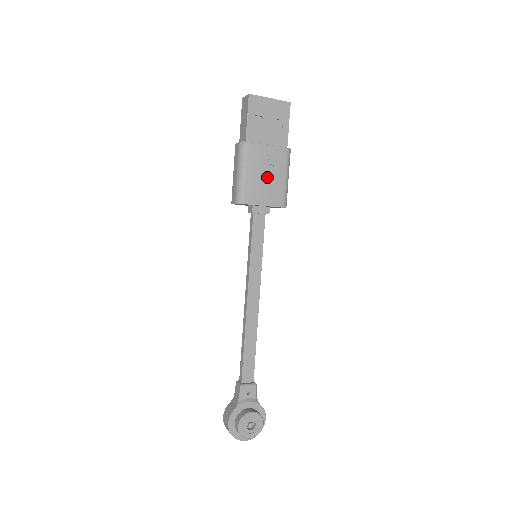
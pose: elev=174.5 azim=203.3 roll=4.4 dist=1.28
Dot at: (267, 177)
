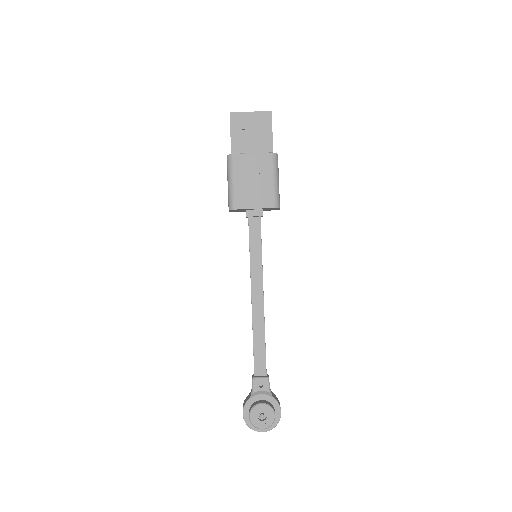
Dot at: (254, 182)
